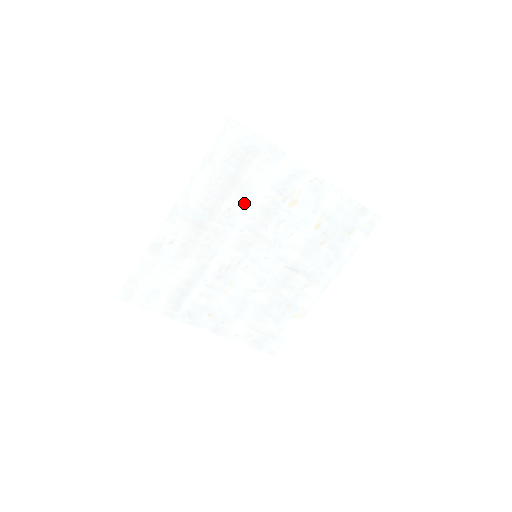
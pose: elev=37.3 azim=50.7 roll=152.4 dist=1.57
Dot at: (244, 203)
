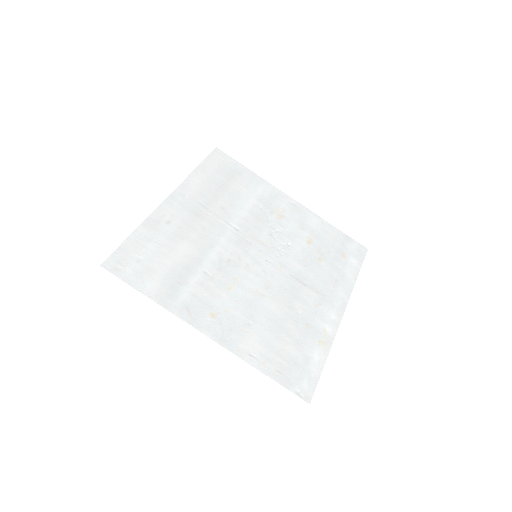
Dot at: (236, 206)
